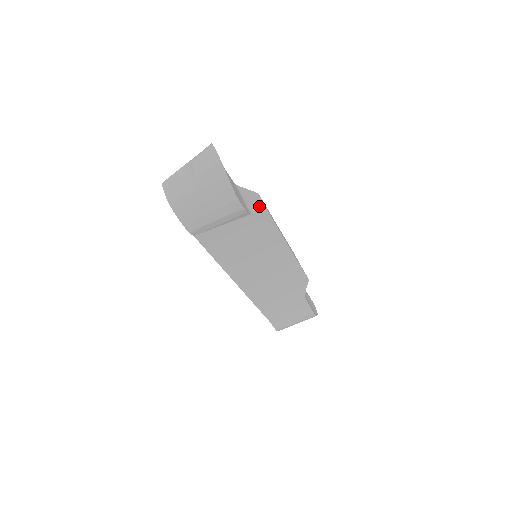
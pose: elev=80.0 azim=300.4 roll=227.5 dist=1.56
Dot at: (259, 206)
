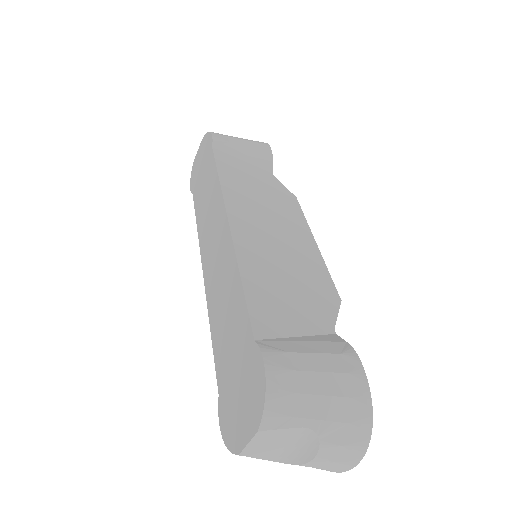
Dot at: occluded
